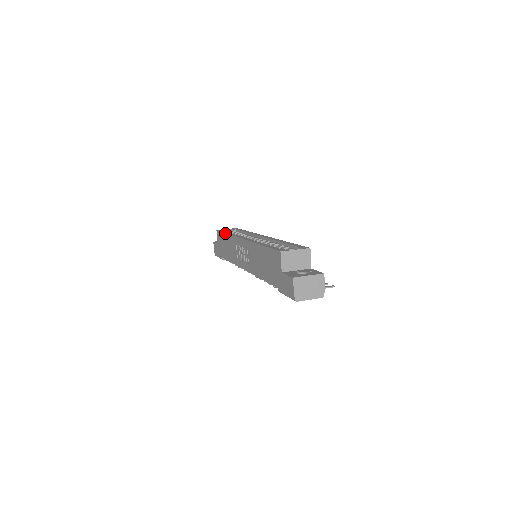
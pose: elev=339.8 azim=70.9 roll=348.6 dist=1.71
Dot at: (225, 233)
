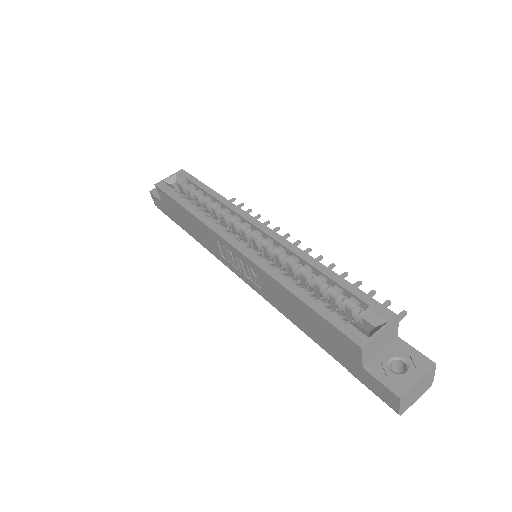
Dot at: (181, 206)
